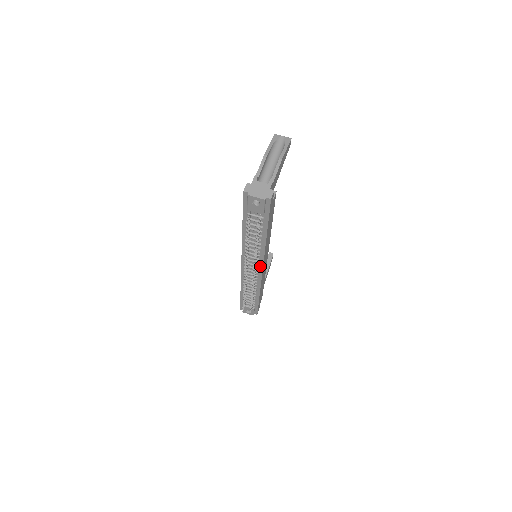
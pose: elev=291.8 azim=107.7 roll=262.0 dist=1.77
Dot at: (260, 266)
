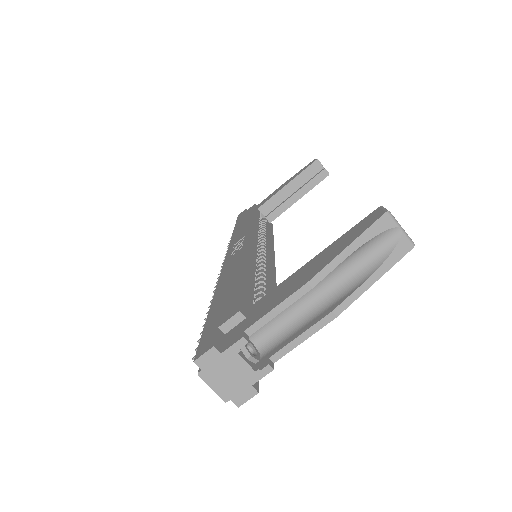
Dot at: occluded
